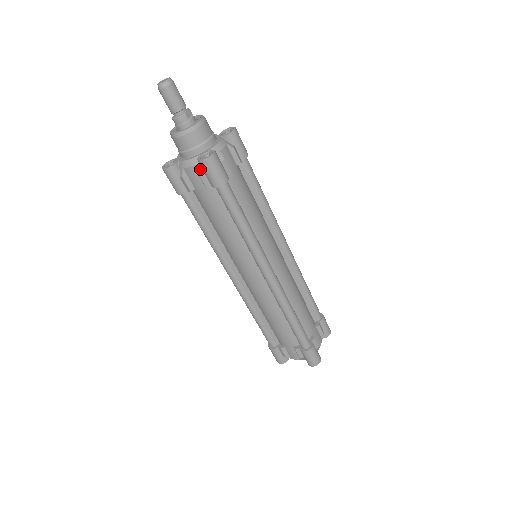
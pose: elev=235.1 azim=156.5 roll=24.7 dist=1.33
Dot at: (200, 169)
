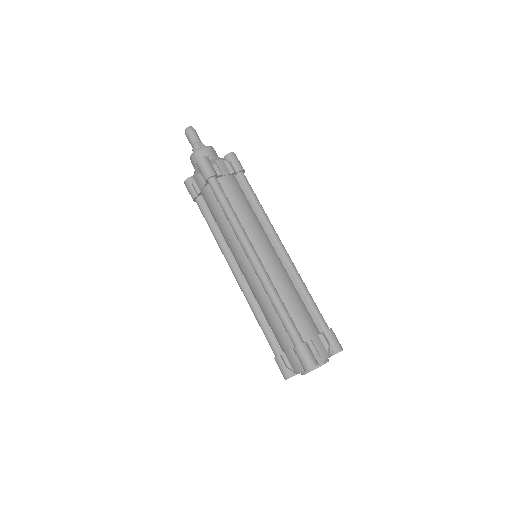
Dot at: (199, 172)
